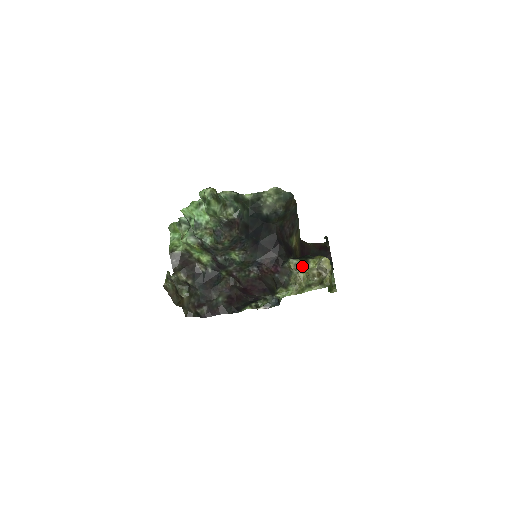
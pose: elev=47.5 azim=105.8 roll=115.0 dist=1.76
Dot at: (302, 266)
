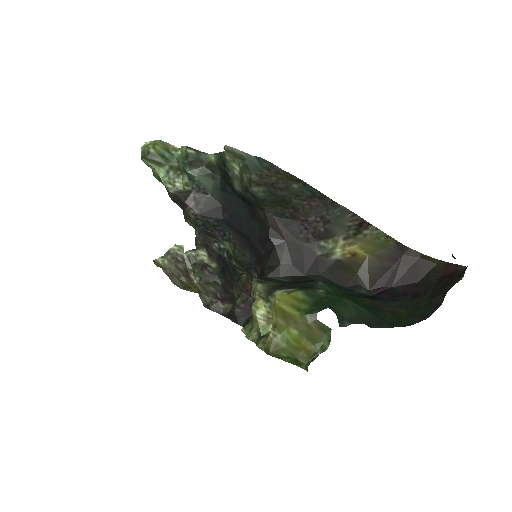
Dot at: (260, 297)
